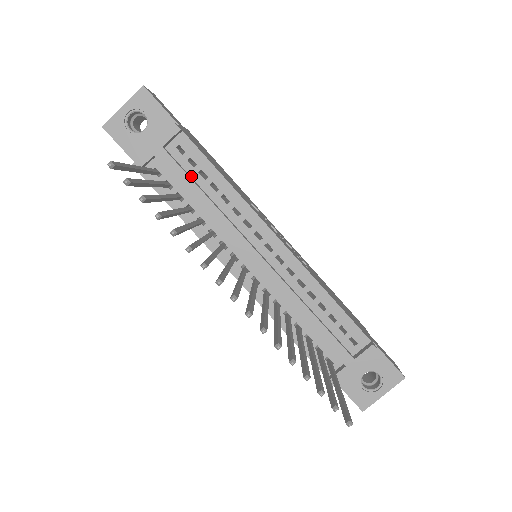
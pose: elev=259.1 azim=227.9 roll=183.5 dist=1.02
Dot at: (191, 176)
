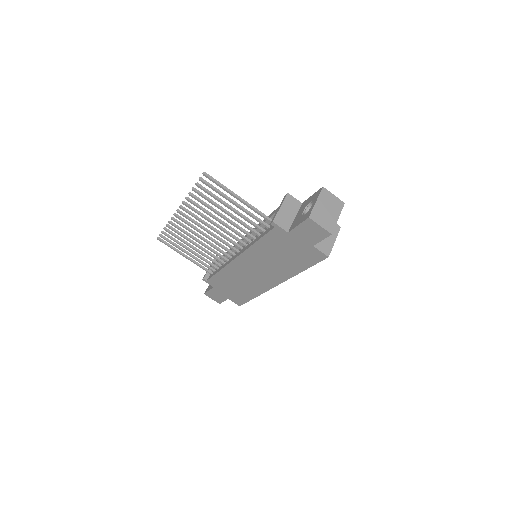
Dot at: occluded
